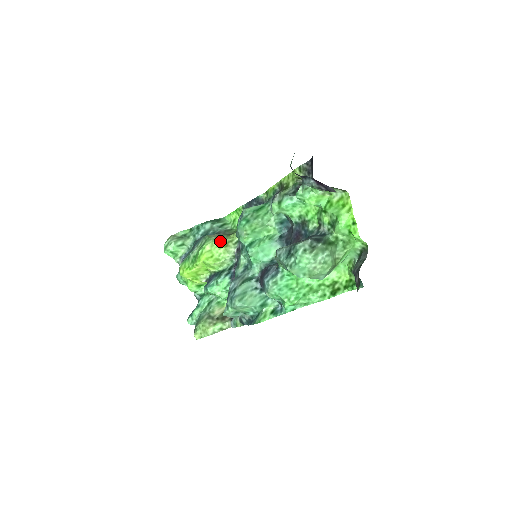
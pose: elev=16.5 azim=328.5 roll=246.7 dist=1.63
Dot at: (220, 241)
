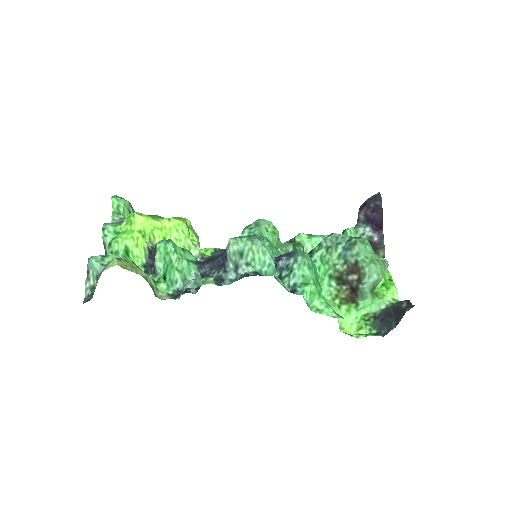
Dot at: occluded
